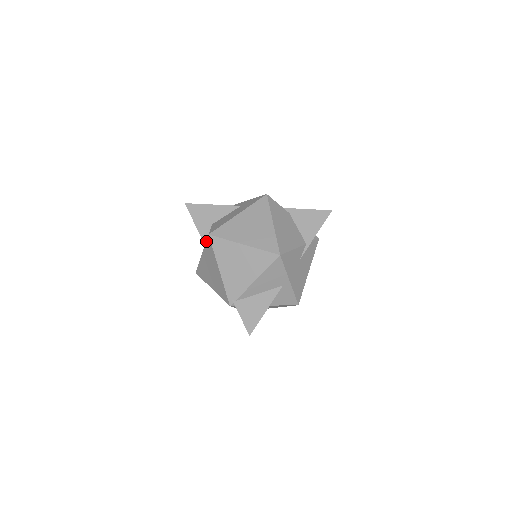
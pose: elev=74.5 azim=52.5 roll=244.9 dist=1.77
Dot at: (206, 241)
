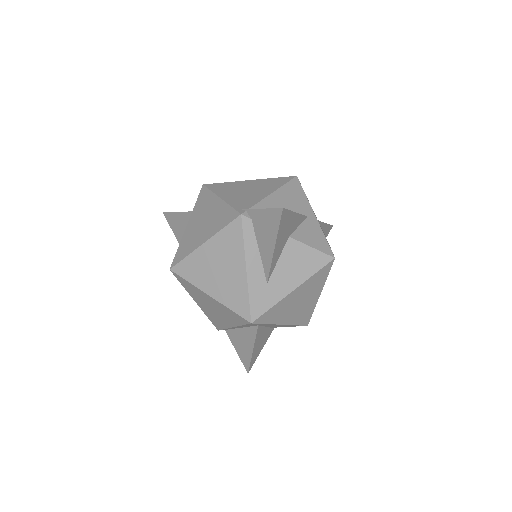
Dot at: (198, 197)
